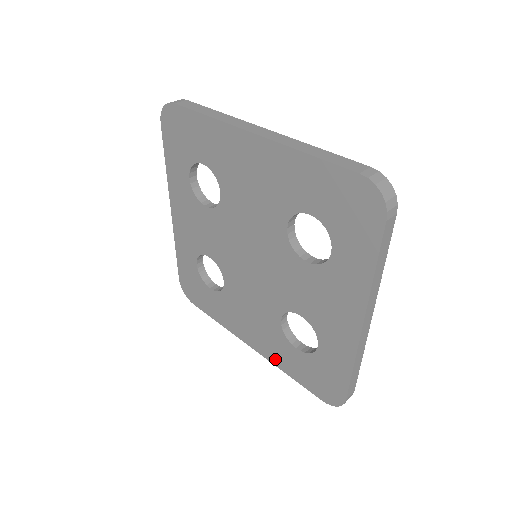
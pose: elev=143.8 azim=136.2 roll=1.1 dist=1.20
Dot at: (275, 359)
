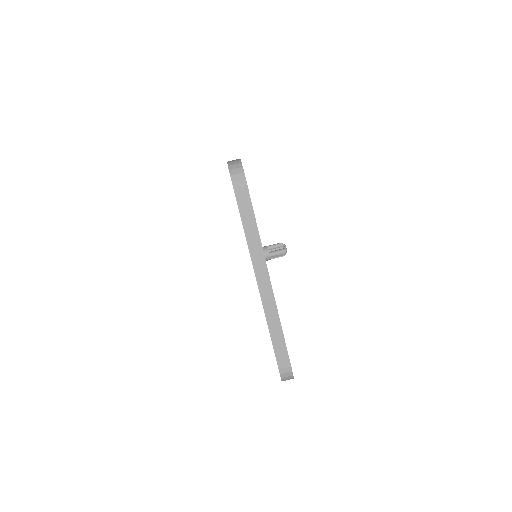
Dot at: occluded
